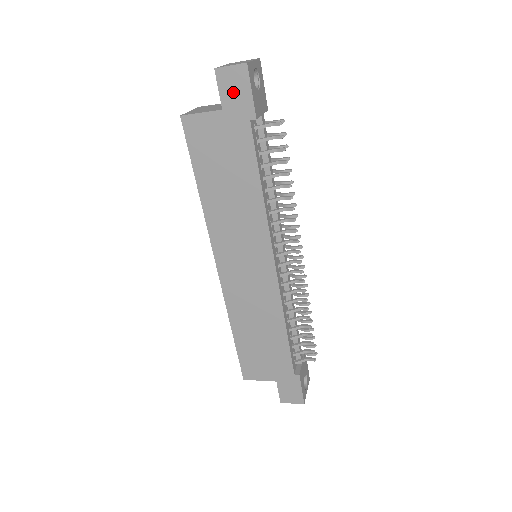
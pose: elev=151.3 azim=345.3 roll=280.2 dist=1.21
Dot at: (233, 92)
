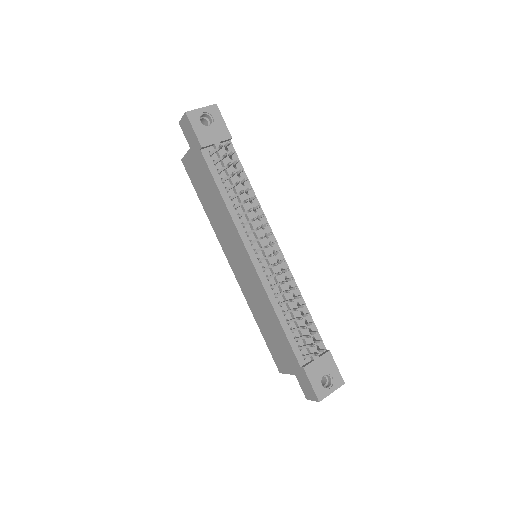
Dot at: (189, 134)
